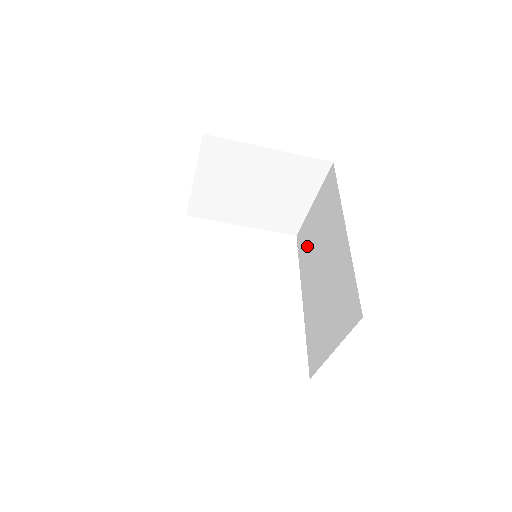
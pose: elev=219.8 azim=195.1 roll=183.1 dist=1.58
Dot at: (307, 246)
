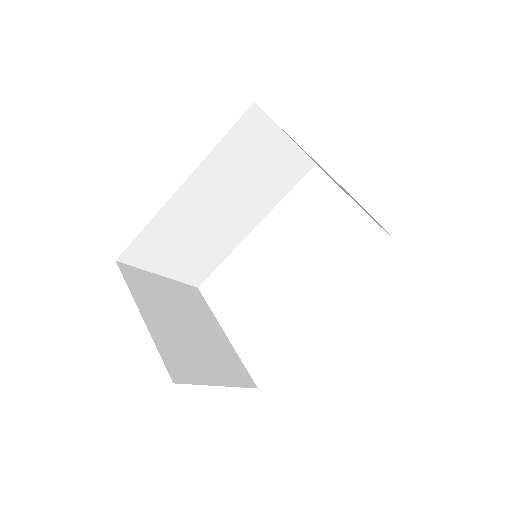
Dot at: occluded
